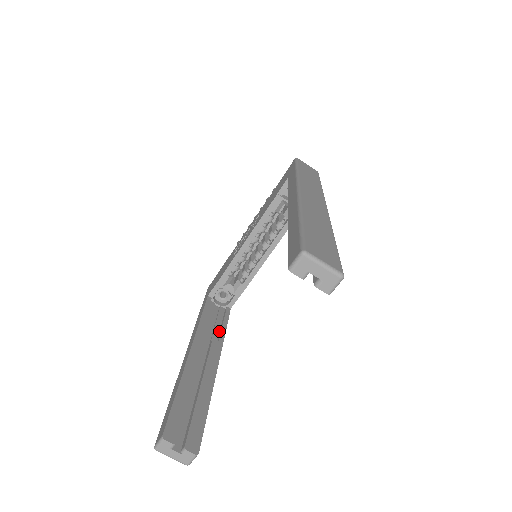
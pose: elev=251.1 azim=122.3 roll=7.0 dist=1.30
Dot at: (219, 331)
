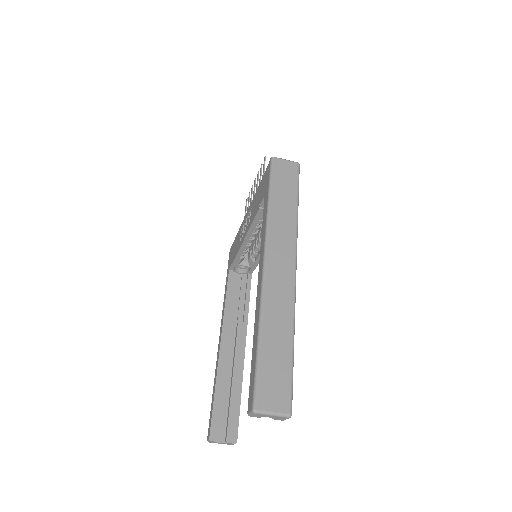
Dot at: (243, 307)
